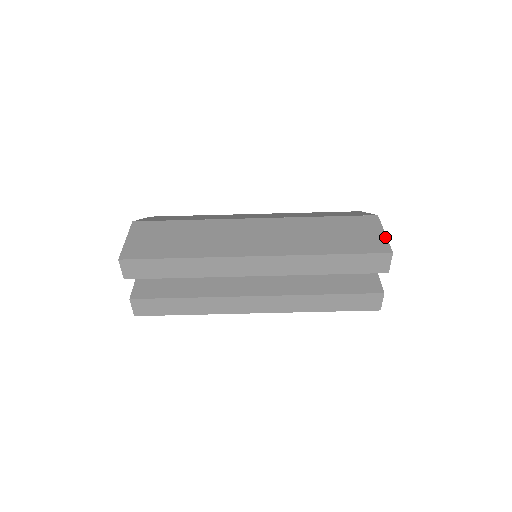
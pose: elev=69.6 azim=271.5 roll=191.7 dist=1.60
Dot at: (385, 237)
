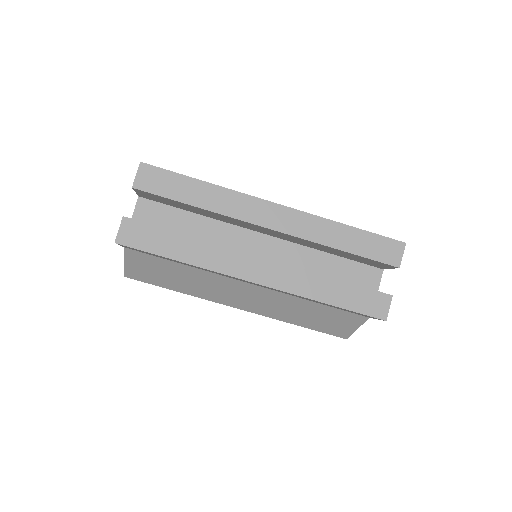
Dot at: occluded
